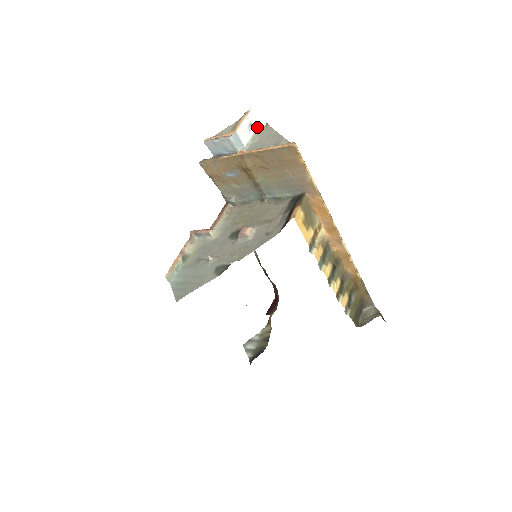
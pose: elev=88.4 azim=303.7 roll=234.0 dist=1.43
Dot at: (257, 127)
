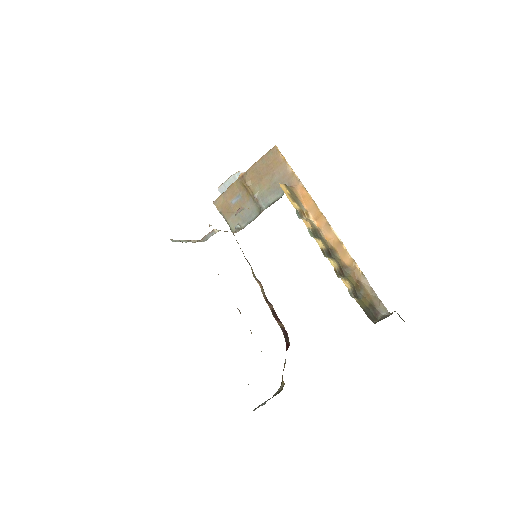
Dot at: occluded
